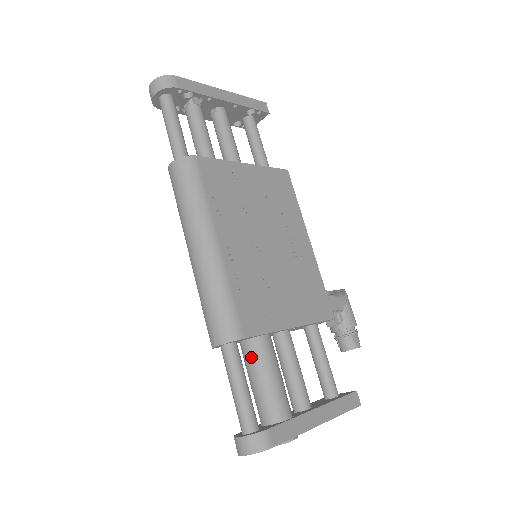
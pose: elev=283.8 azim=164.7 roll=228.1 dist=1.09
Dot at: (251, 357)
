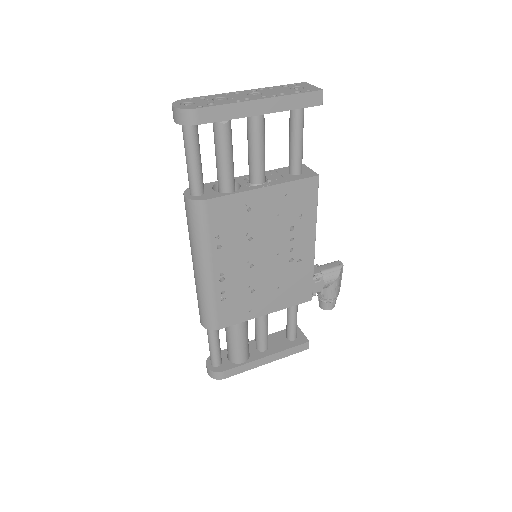
Dot at: (227, 328)
